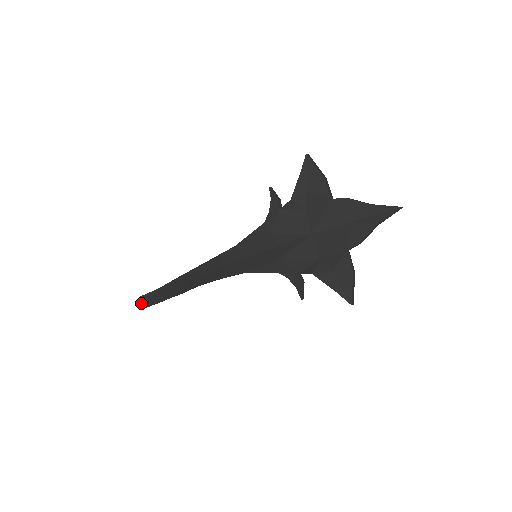
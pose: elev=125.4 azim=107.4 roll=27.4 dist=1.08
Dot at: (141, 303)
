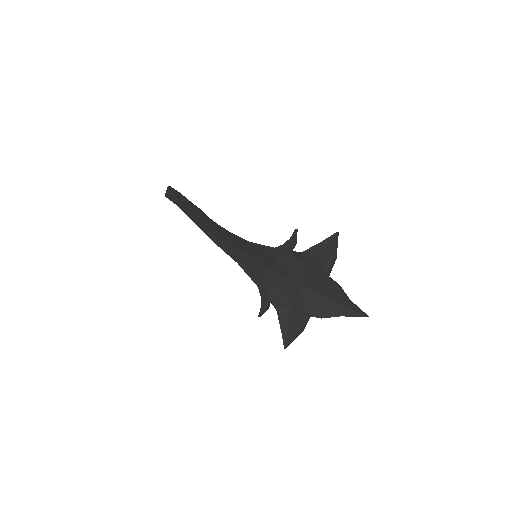
Dot at: (166, 191)
